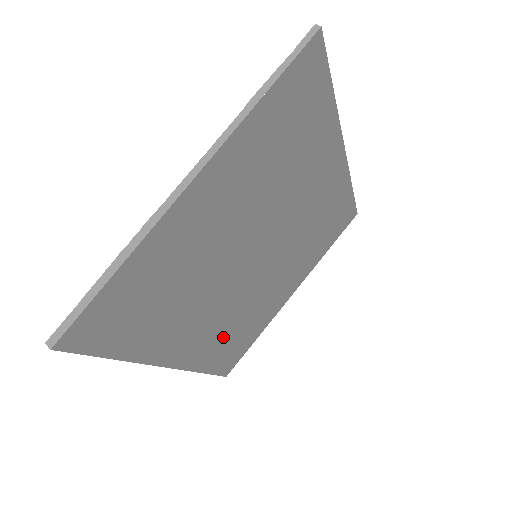
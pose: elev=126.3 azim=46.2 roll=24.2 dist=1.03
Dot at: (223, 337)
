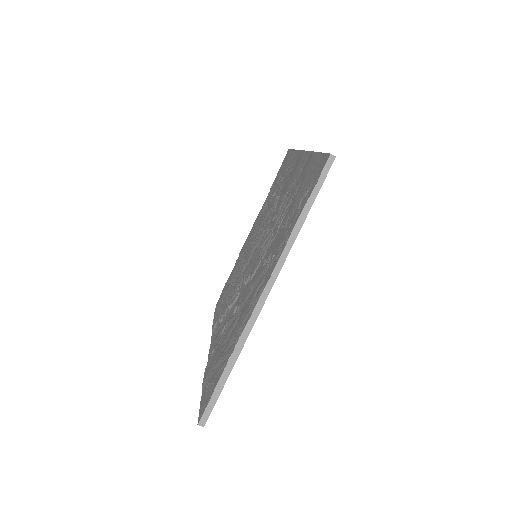
Dot at: occluded
